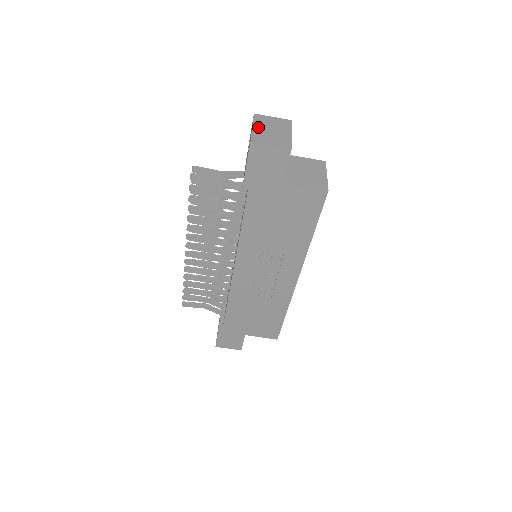
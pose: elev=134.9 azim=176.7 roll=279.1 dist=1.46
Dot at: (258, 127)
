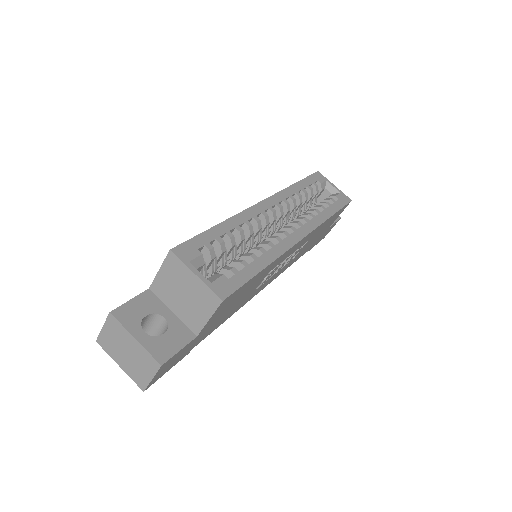
Dot at: (120, 362)
